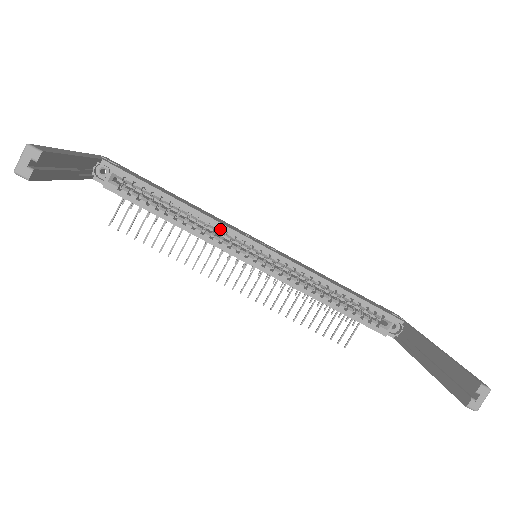
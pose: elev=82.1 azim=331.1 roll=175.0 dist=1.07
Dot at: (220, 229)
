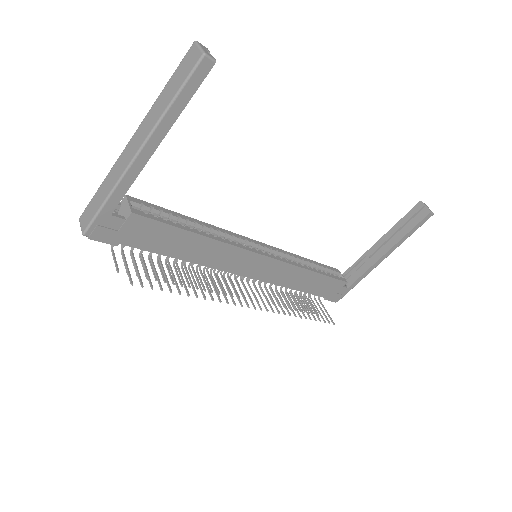
Dot at: (228, 234)
